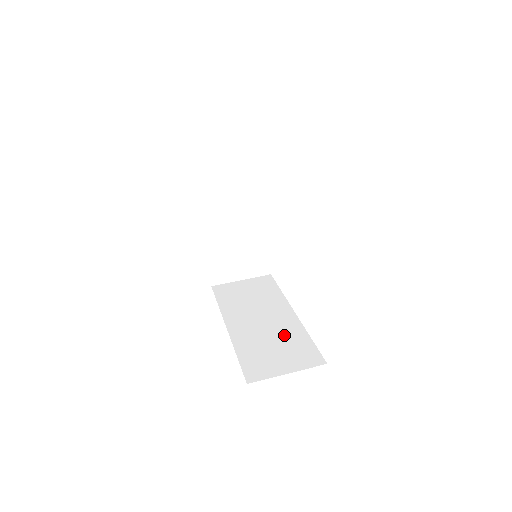
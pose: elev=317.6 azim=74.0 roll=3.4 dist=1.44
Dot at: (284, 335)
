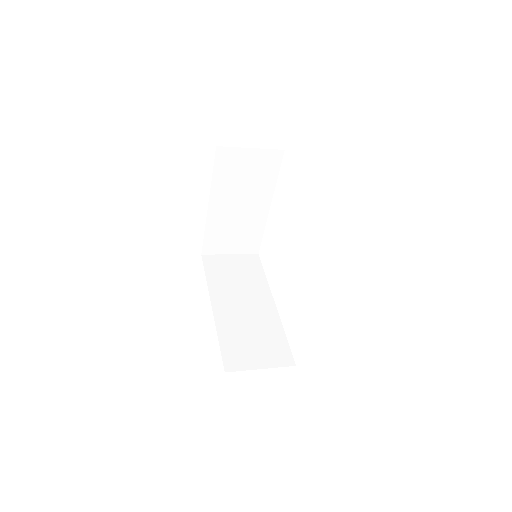
Dot at: (263, 327)
